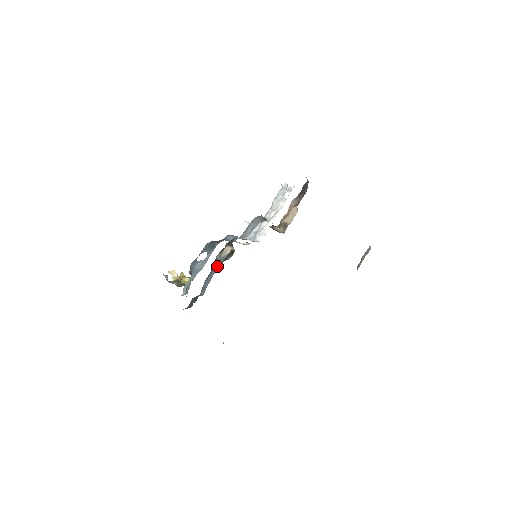
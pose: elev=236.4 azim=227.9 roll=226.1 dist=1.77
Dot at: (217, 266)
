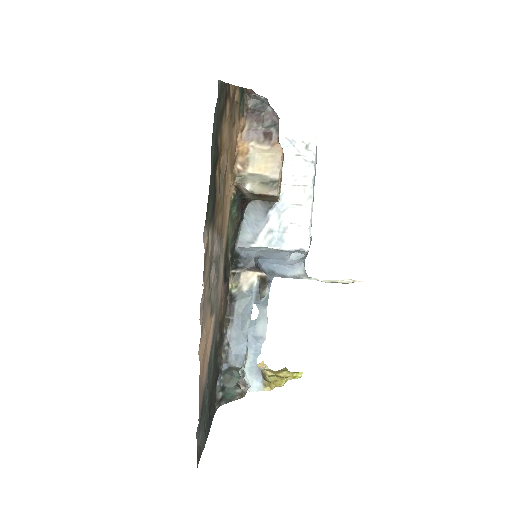
Dot at: (246, 310)
